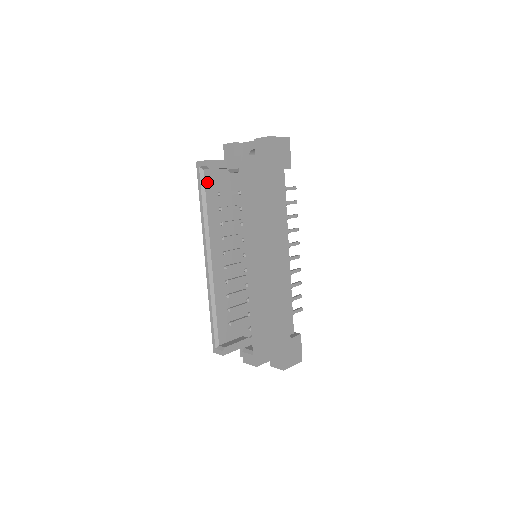
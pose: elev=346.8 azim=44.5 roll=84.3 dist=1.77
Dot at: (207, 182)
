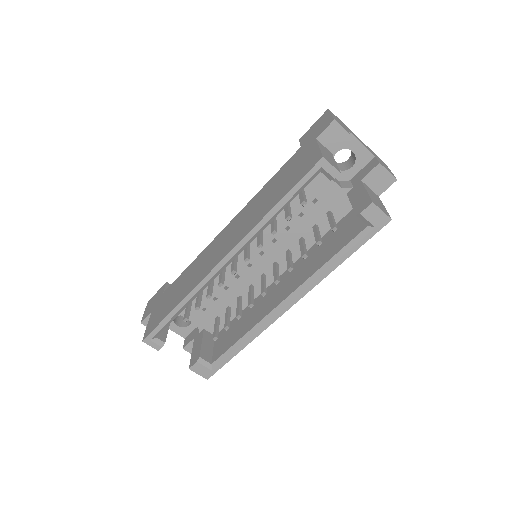
Dot at: occluded
